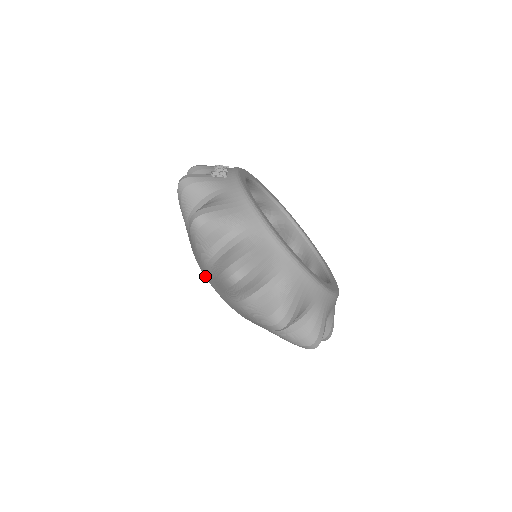
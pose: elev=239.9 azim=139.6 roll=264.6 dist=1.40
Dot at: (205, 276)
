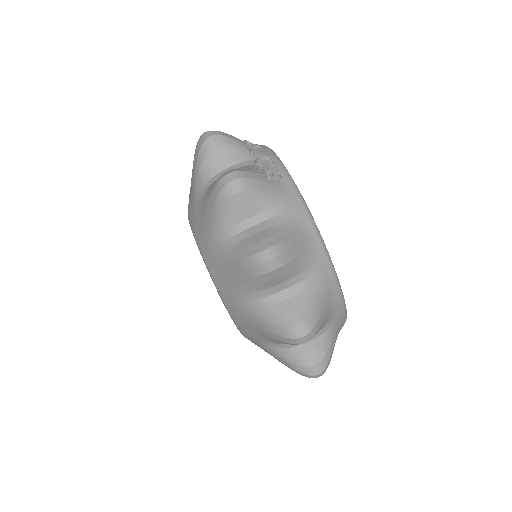
Dot at: (223, 298)
